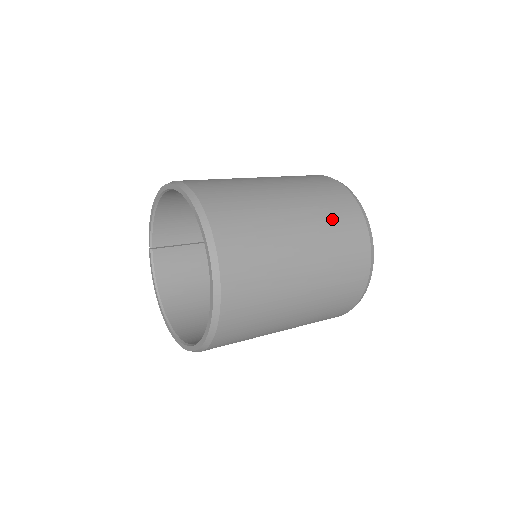
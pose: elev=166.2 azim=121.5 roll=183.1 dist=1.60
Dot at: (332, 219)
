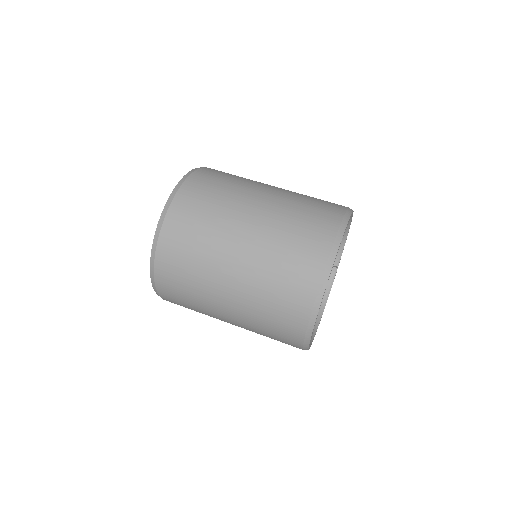
Dot at: (291, 233)
